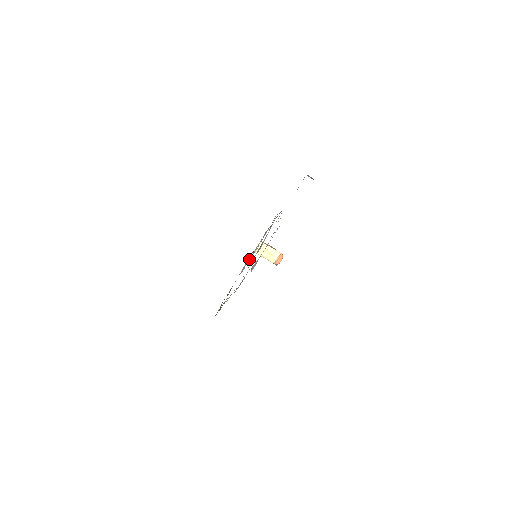
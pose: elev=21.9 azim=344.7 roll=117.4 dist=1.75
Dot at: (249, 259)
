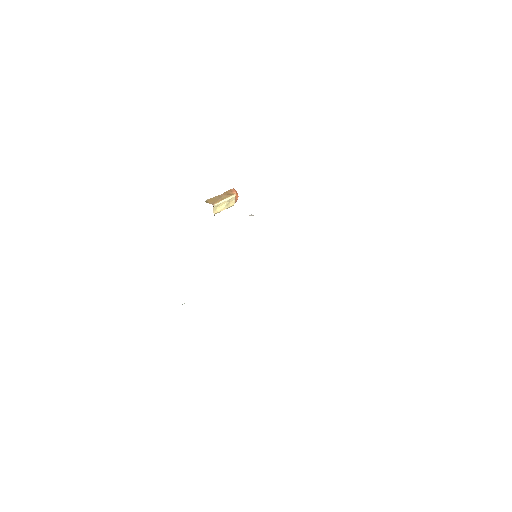
Dot at: occluded
